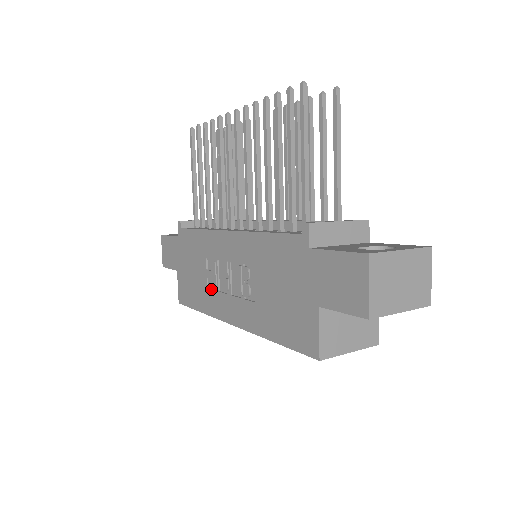
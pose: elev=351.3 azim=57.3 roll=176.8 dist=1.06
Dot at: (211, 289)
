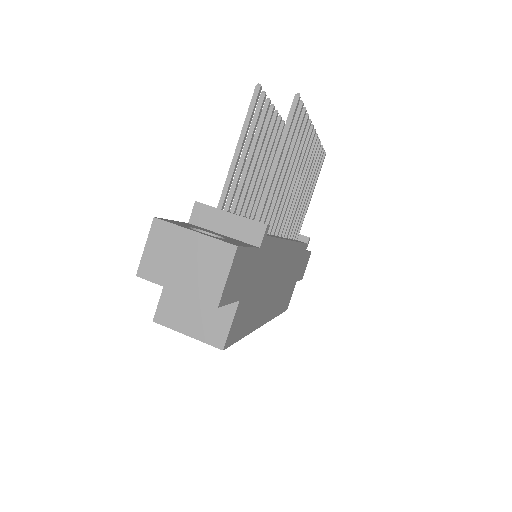
Dot at: occluded
